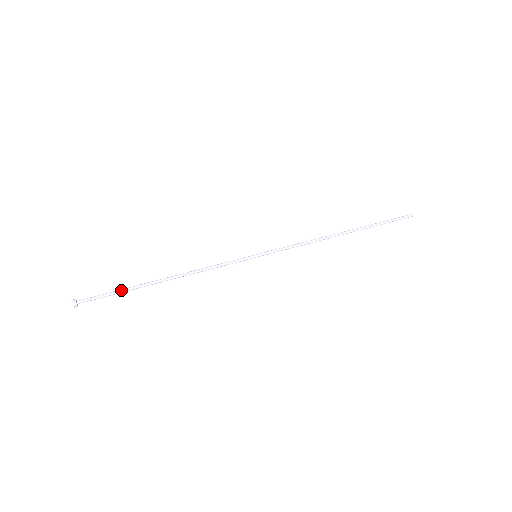
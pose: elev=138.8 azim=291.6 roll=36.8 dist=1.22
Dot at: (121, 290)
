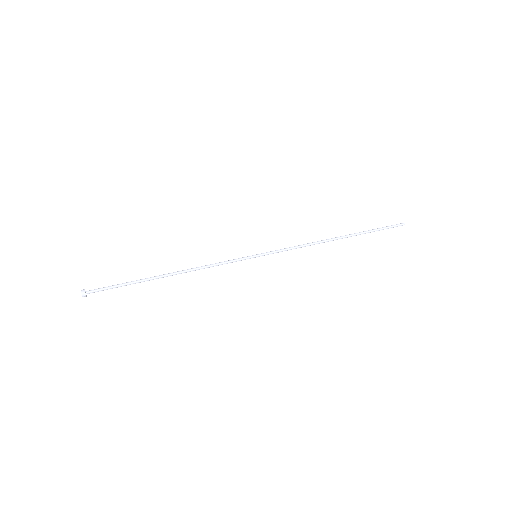
Dot at: (128, 282)
